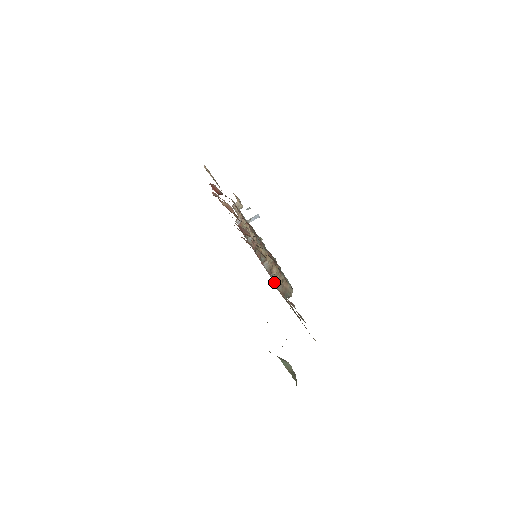
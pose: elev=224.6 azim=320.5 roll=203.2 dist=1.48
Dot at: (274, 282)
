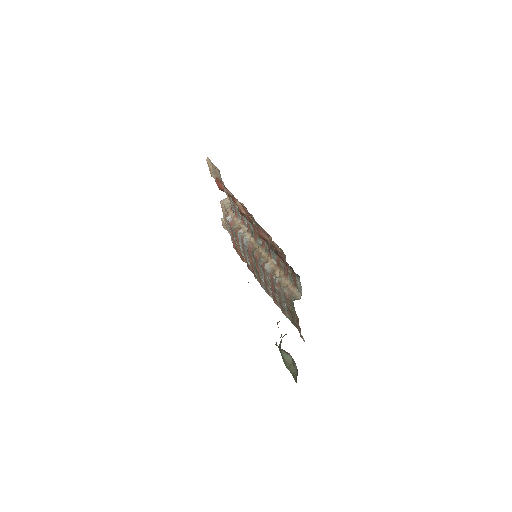
Dot at: (278, 283)
